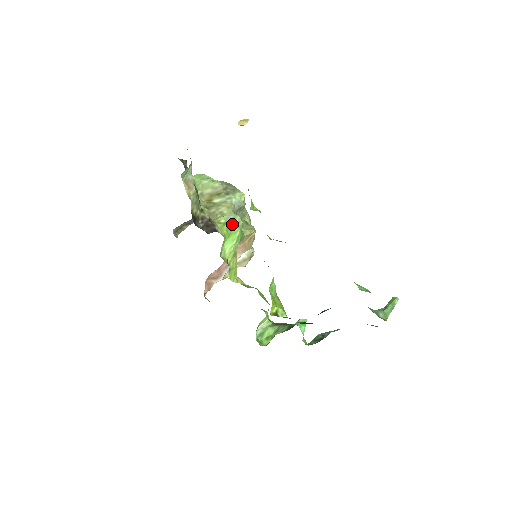
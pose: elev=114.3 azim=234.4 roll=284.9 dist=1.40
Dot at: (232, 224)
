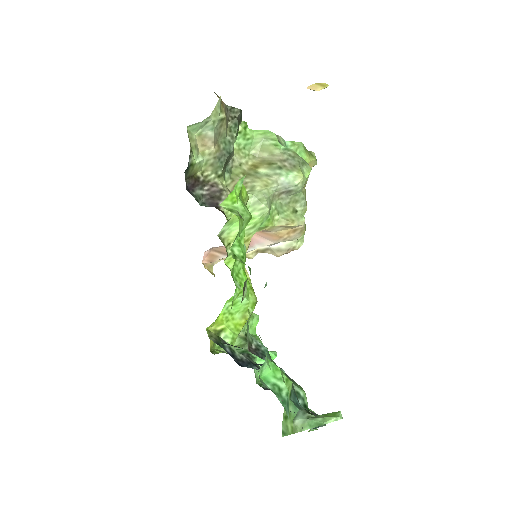
Dot at: (253, 206)
